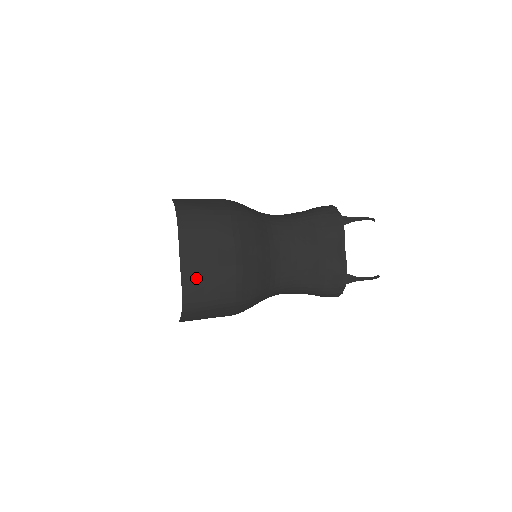
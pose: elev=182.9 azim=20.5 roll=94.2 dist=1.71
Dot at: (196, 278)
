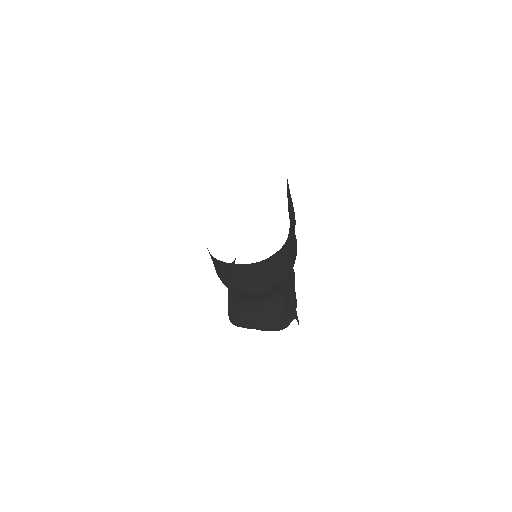
Dot at: (291, 226)
